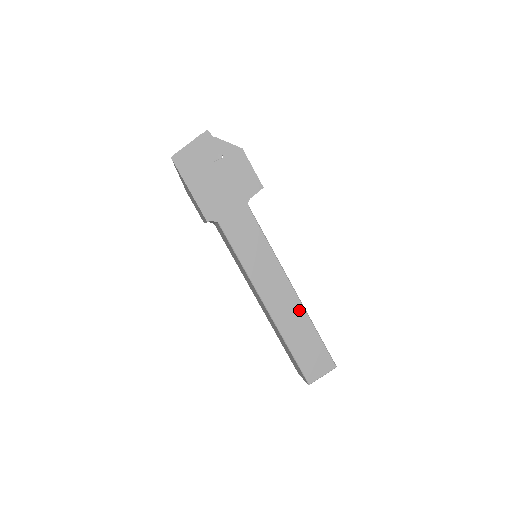
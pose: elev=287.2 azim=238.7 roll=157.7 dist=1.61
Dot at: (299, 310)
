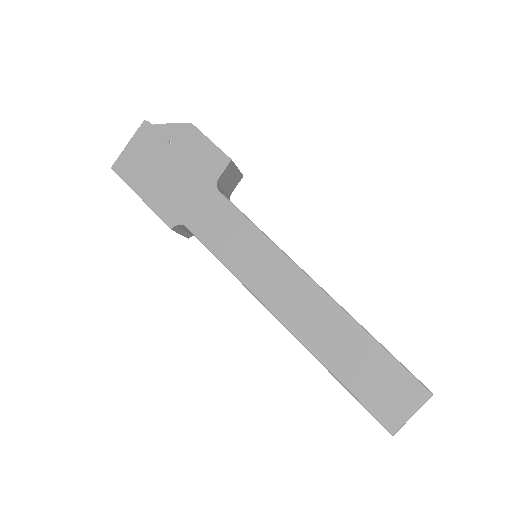
Dot at: (335, 314)
